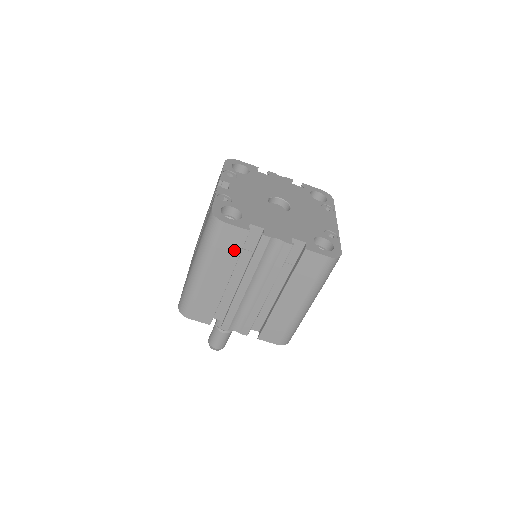
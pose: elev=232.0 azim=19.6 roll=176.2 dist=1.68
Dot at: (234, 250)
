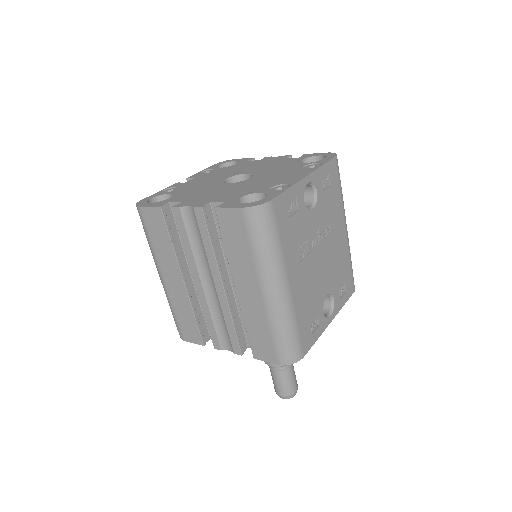
Dot at: (164, 238)
